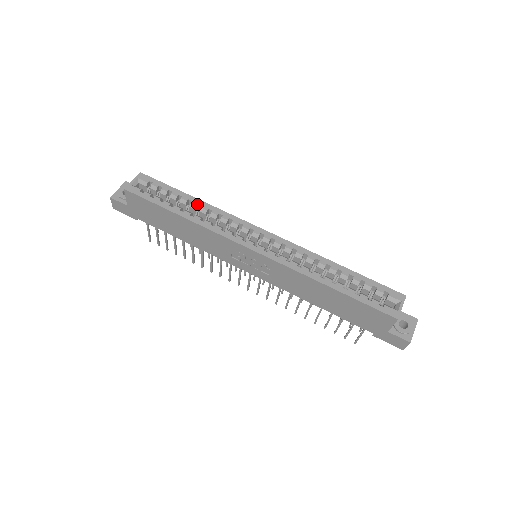
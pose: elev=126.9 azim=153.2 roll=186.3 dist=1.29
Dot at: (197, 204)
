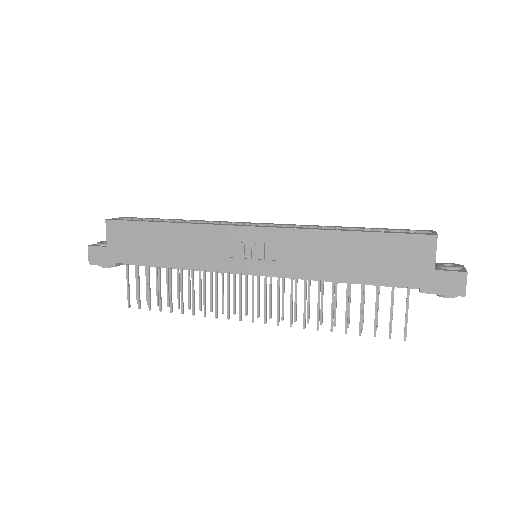
Dot at: (185, 220)
